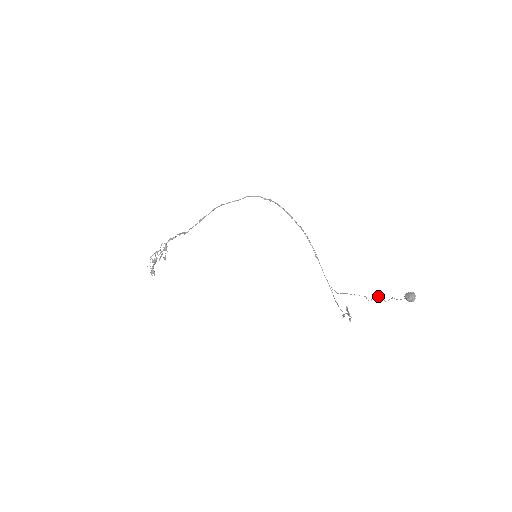
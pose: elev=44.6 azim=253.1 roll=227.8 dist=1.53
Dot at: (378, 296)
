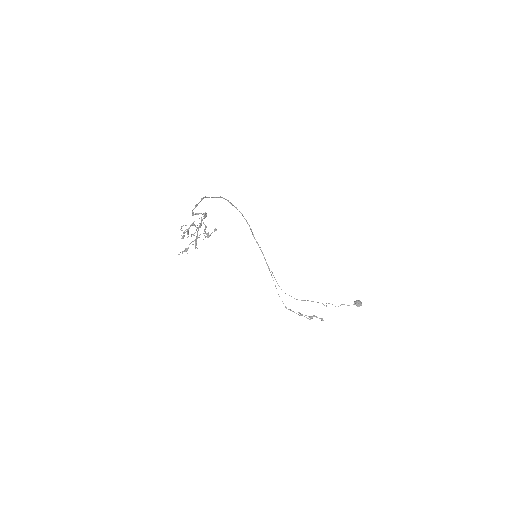
Dot at: occluded
